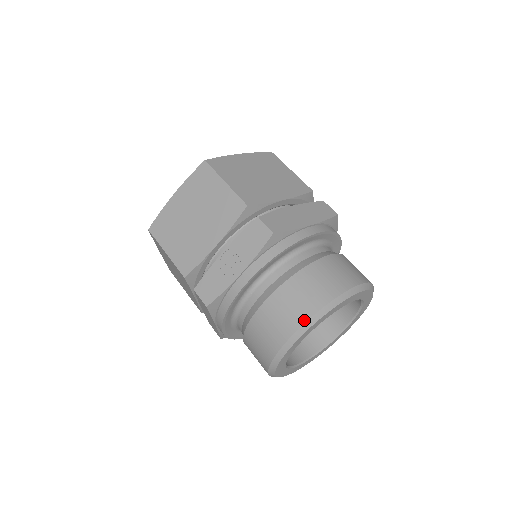
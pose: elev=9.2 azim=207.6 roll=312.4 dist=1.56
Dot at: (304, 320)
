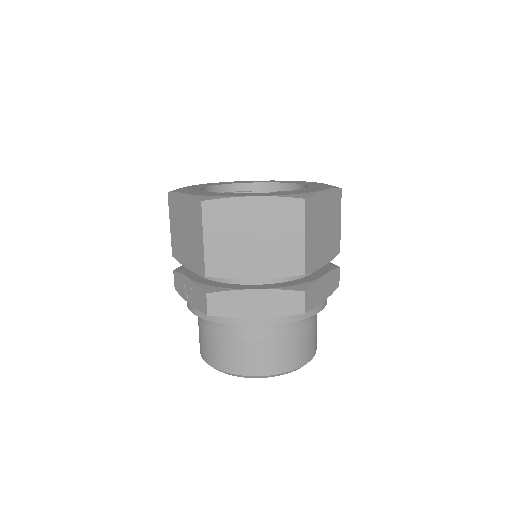
Dot at: (210, 364)
